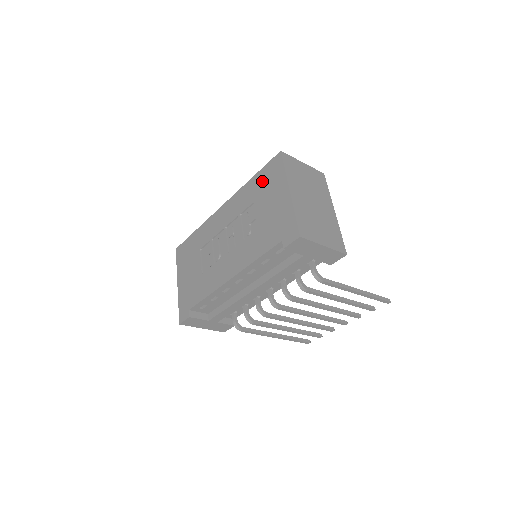
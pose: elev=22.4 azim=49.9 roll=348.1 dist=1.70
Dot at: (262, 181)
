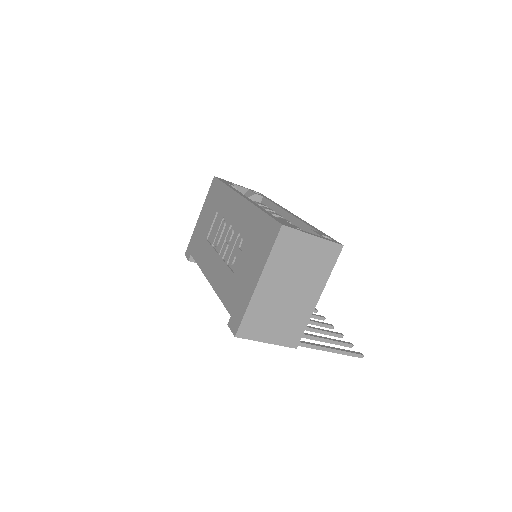
Dot at: (260, 230)
